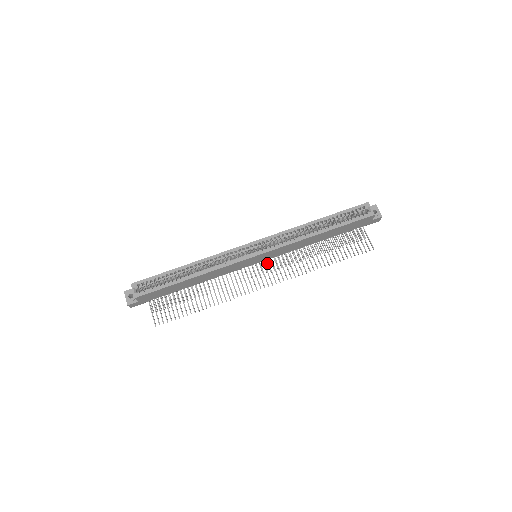
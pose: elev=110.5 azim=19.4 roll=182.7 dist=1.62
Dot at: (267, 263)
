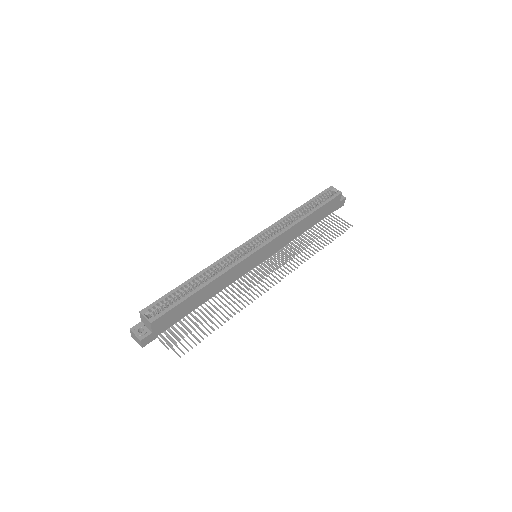
Dot at: (265, 267)
